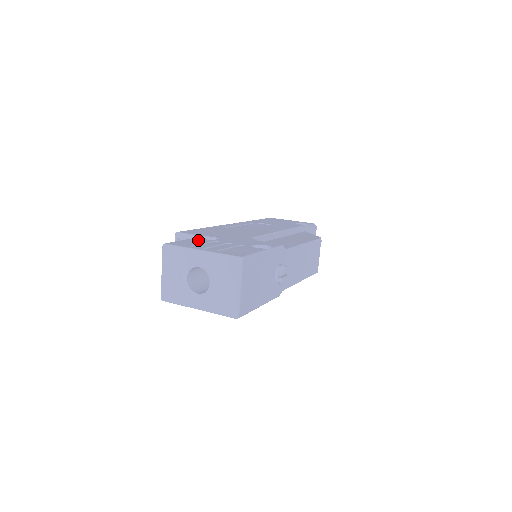
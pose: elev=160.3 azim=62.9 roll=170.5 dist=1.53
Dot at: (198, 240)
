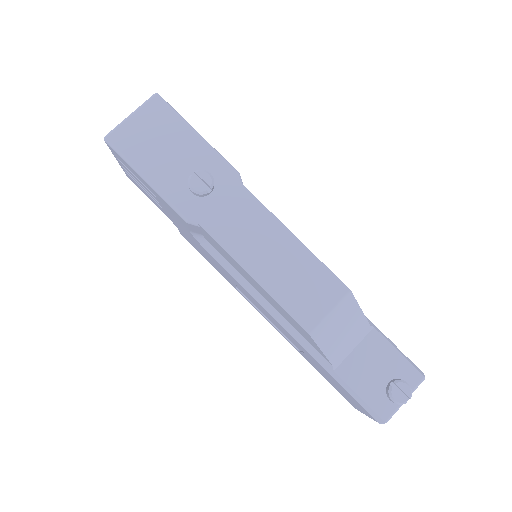
Dot at: occluded
